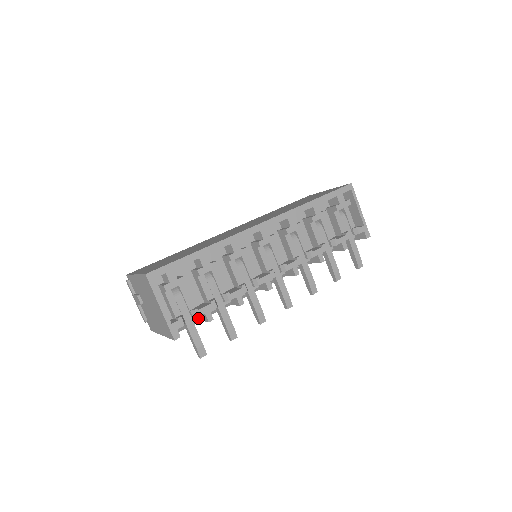
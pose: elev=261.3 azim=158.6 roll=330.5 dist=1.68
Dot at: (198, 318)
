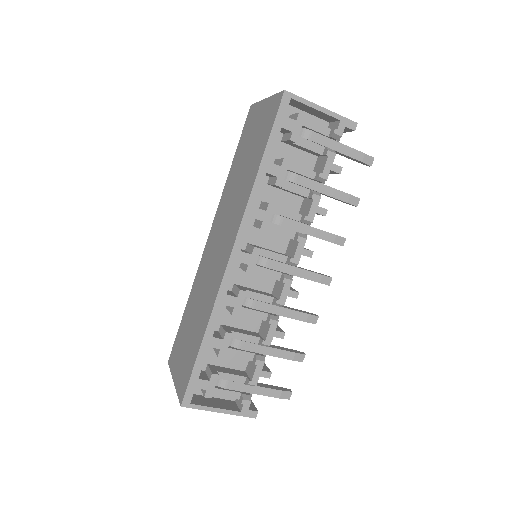
Dot at: occluded
